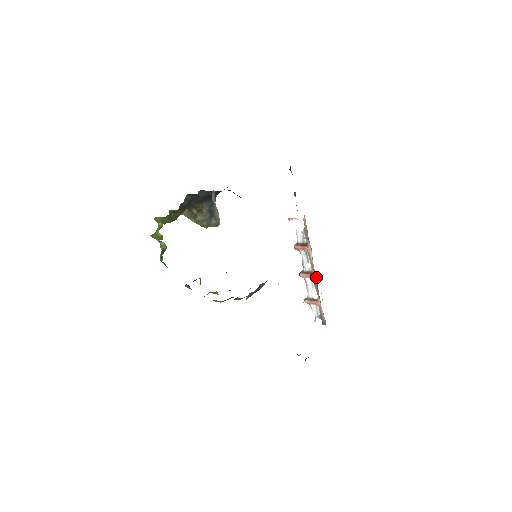
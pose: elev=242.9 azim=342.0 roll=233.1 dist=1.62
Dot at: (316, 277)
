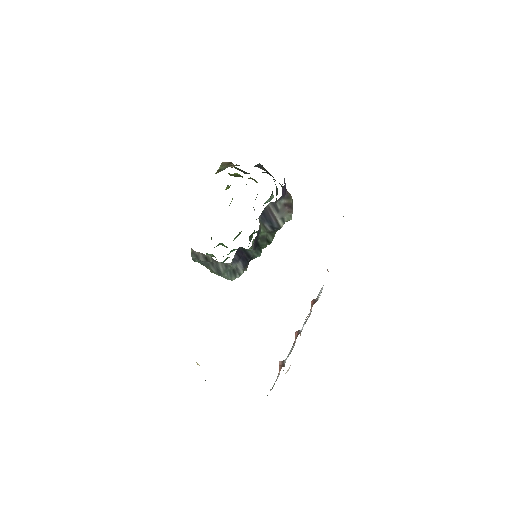
Dot at: occluded
